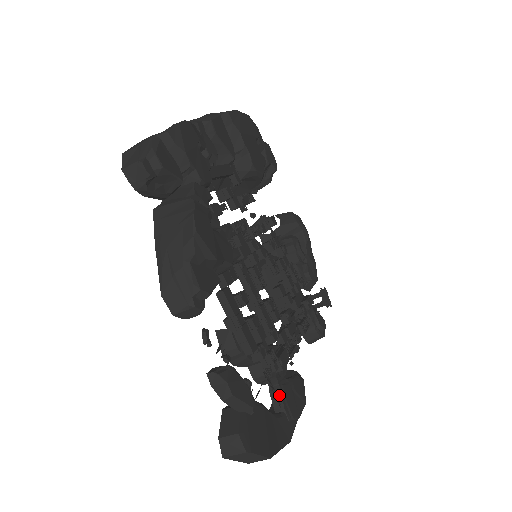
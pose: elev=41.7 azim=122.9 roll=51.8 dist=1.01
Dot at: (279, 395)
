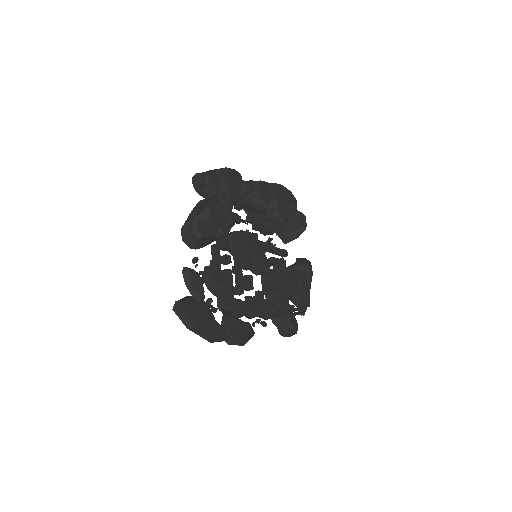
Dot at: (227, 318)
